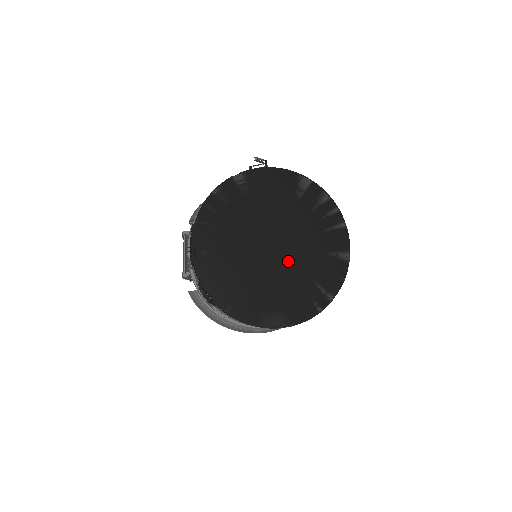
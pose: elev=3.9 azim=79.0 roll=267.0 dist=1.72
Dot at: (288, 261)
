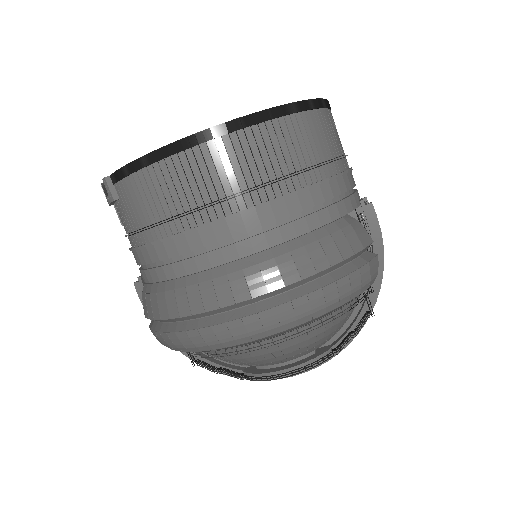
Dot at: occluded
